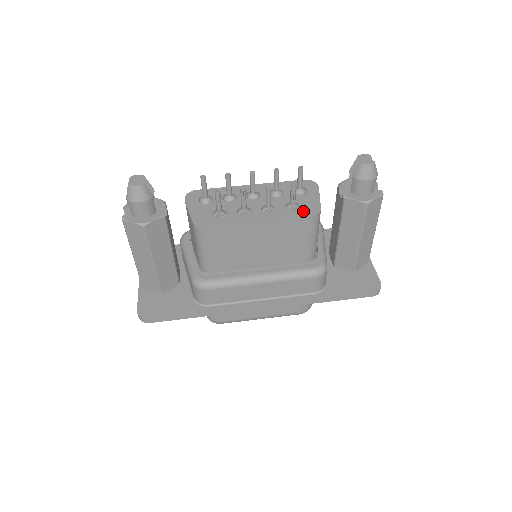
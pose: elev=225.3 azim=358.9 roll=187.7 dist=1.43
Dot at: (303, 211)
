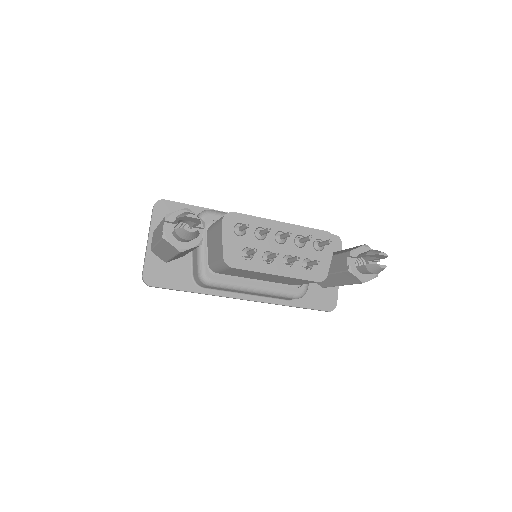
Dot at: (314, 273)
